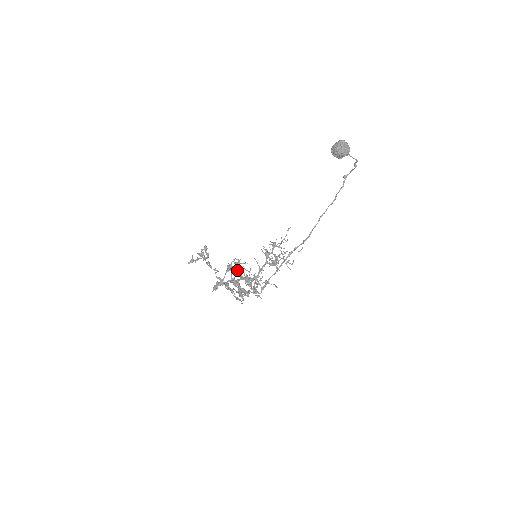
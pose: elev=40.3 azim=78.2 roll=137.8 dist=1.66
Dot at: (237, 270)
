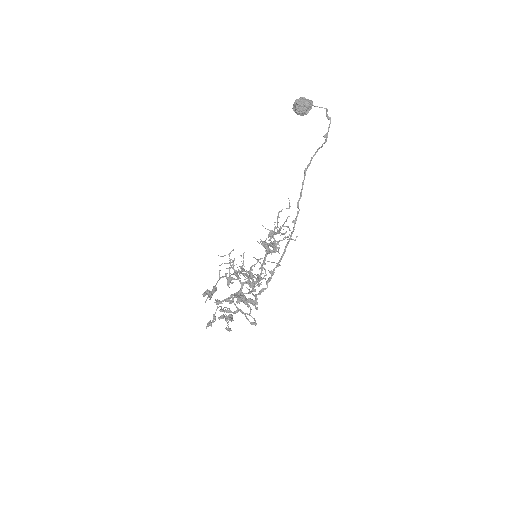
Dot at: occluded
